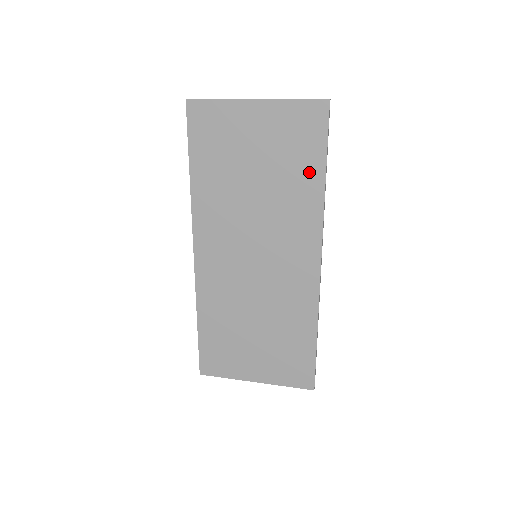
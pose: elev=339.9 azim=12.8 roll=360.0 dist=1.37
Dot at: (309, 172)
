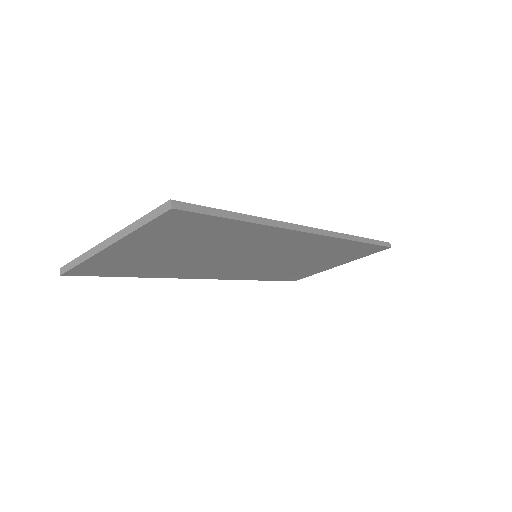
Dot at: (230, 230)
